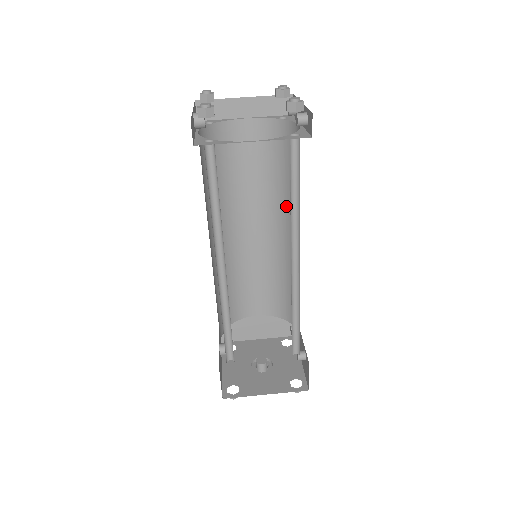
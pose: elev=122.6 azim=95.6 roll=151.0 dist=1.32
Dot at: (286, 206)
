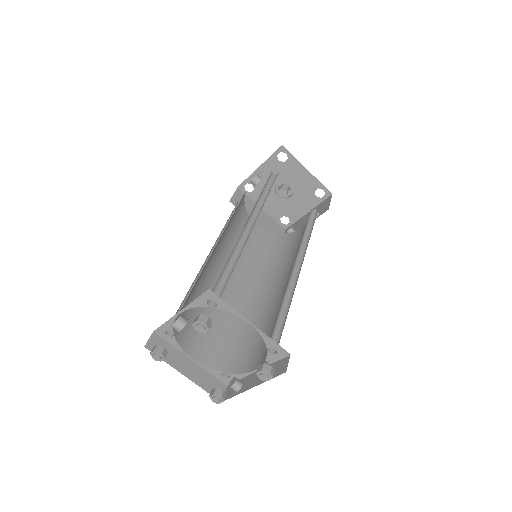
Dot at: (287, 289)
